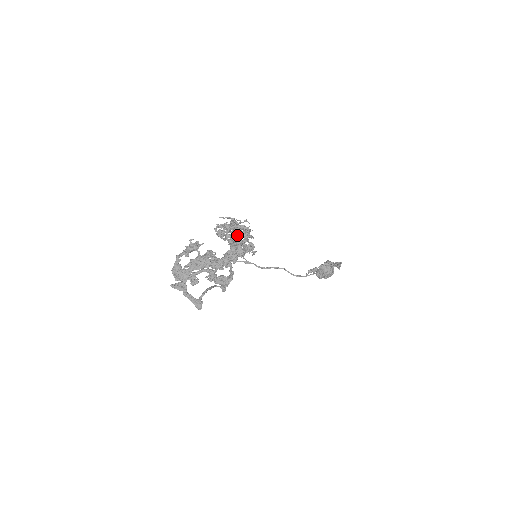
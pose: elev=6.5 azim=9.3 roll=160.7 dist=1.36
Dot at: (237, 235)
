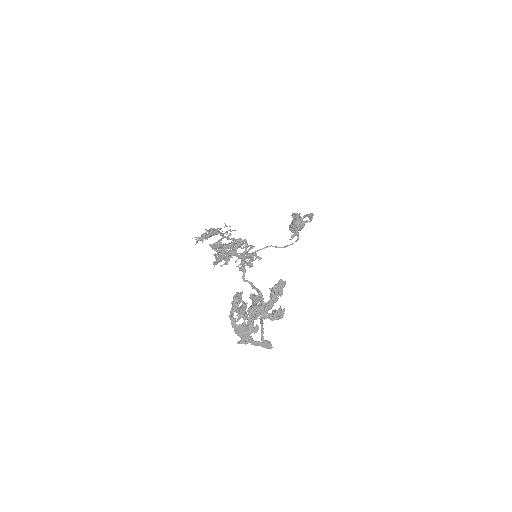
Dot at: (232, 247)
